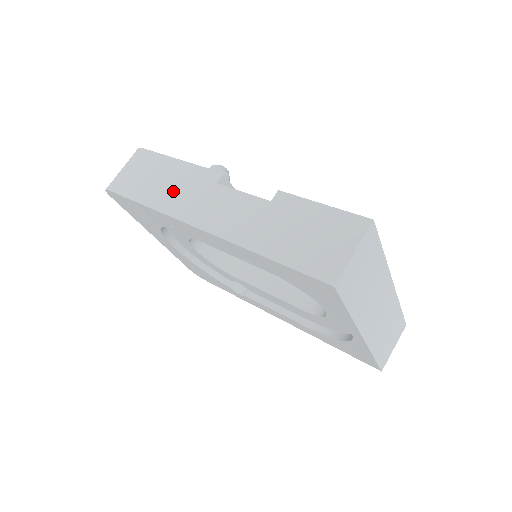
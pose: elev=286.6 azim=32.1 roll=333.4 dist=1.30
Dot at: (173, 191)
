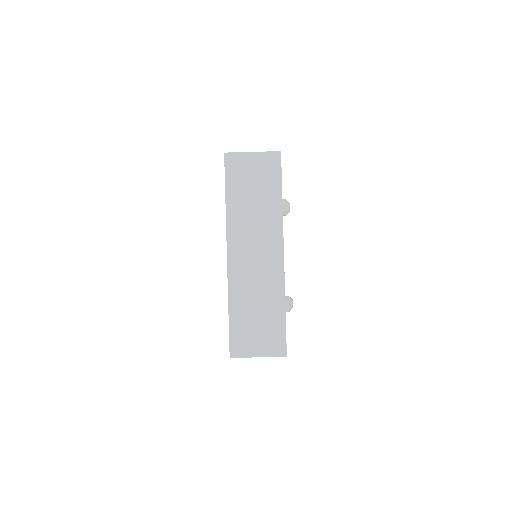
Dot at: occluded
